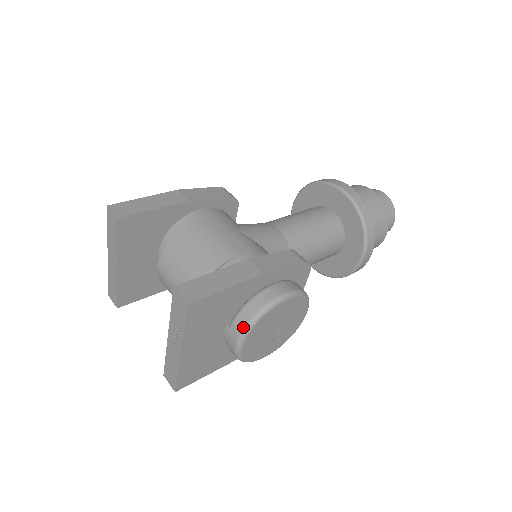
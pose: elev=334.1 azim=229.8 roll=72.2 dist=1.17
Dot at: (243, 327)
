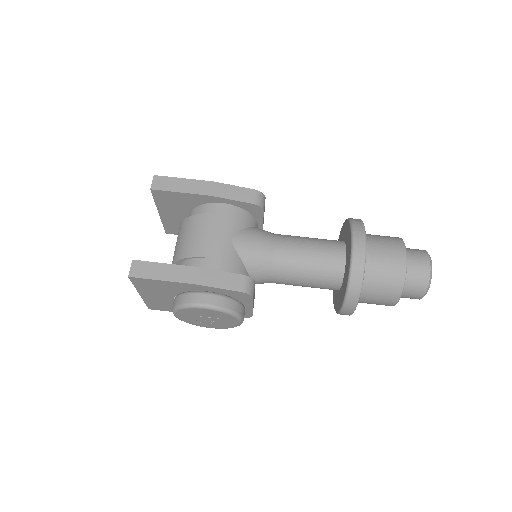
Dot at: (174, 306)
